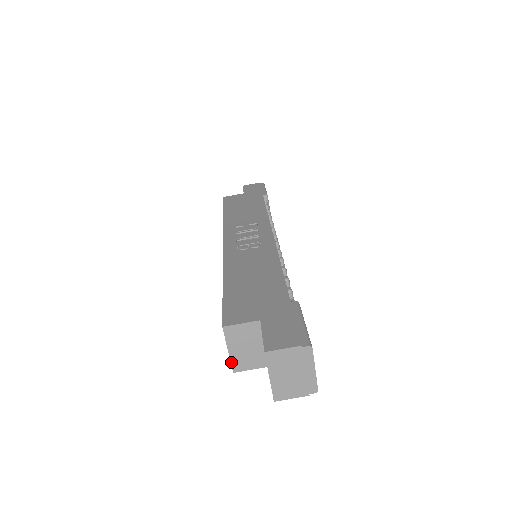
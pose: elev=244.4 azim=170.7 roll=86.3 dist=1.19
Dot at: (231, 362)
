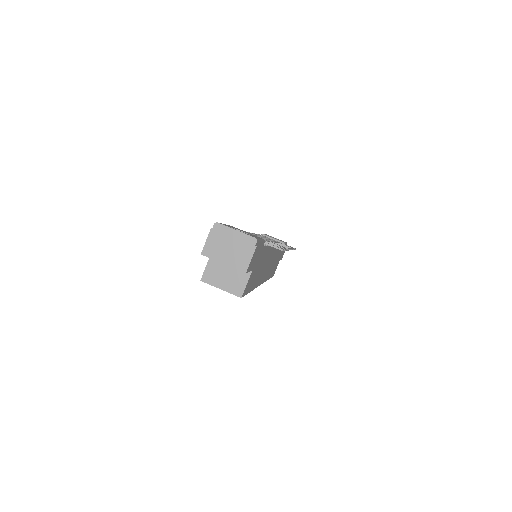
Dot at: occluded
